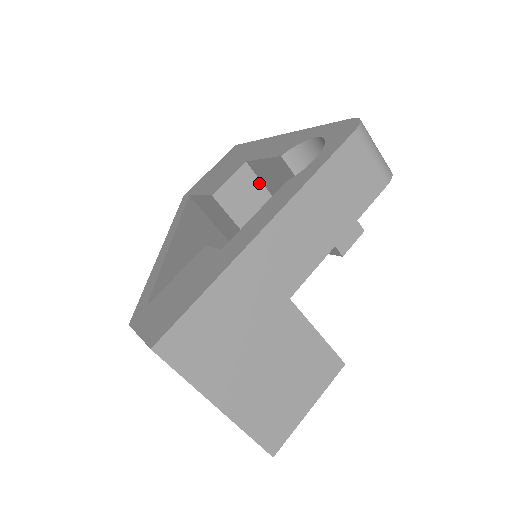
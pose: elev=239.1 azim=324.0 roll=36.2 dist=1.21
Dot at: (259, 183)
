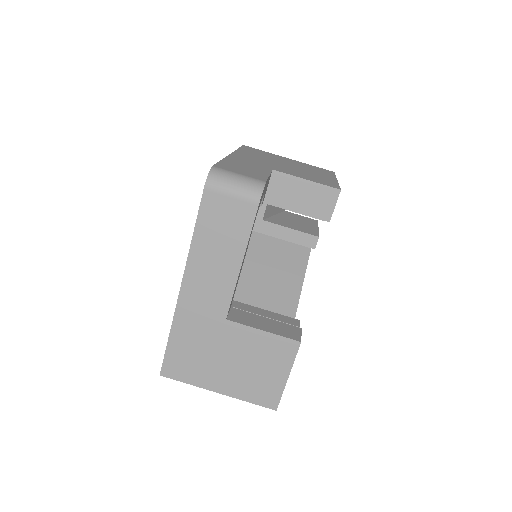
Dot at: occluded
